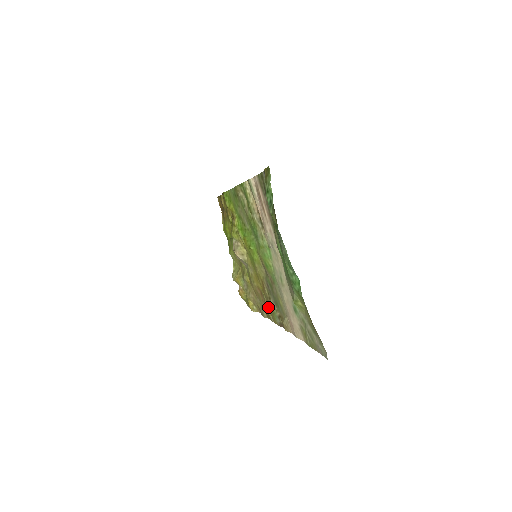
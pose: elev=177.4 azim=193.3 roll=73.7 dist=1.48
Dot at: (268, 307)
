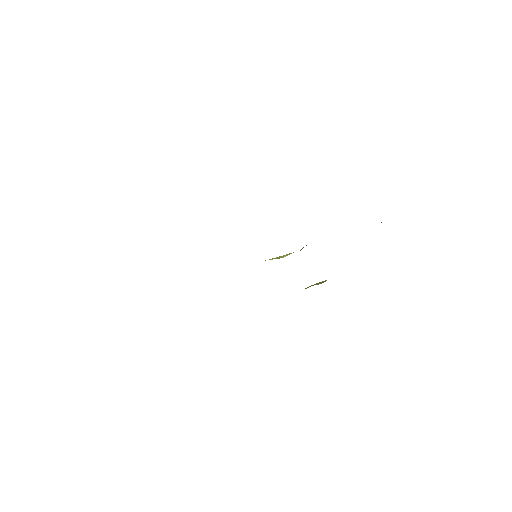
Dot at: occluded
